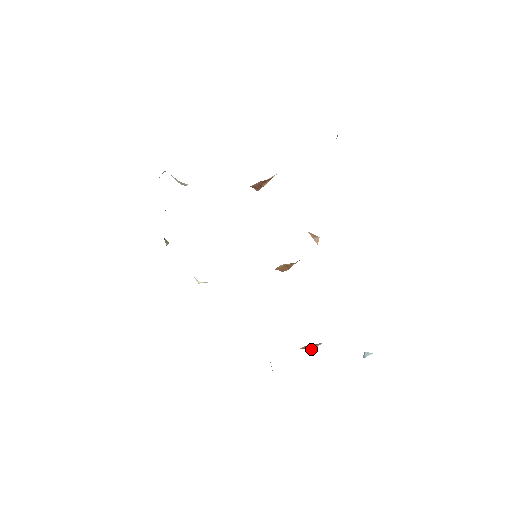
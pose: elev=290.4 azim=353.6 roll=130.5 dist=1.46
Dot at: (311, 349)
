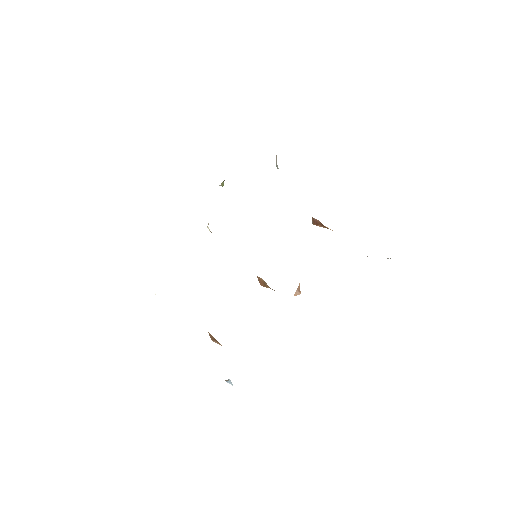
Dot at: (212, 340)
